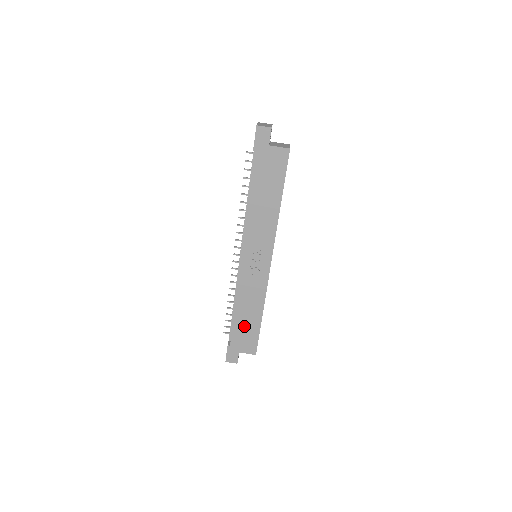
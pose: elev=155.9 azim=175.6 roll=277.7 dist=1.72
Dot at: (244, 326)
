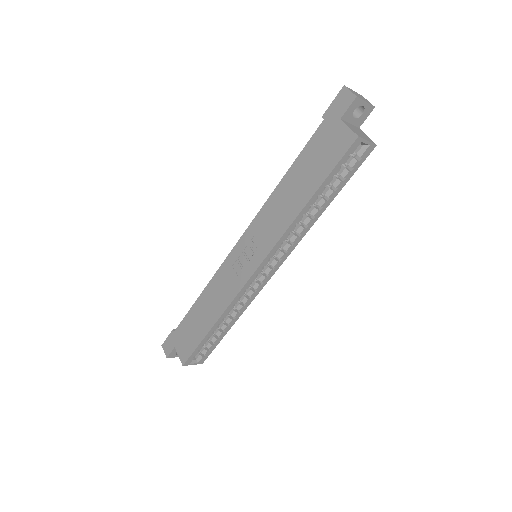
Dot at: (194, 322)
